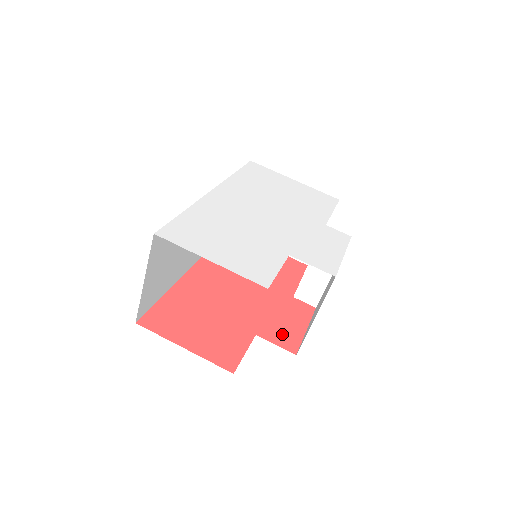
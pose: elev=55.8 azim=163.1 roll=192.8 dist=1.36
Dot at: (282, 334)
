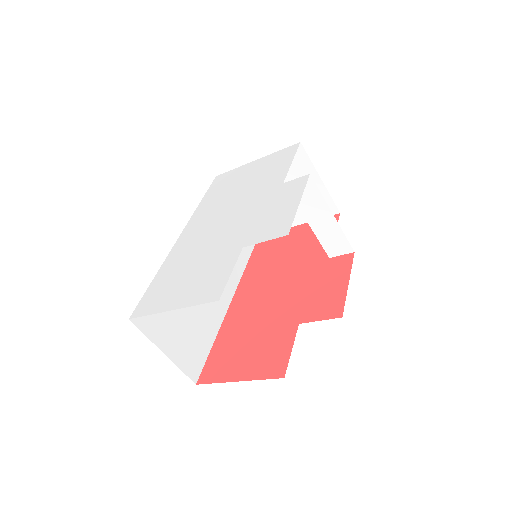
Dot at: (324, 305)
